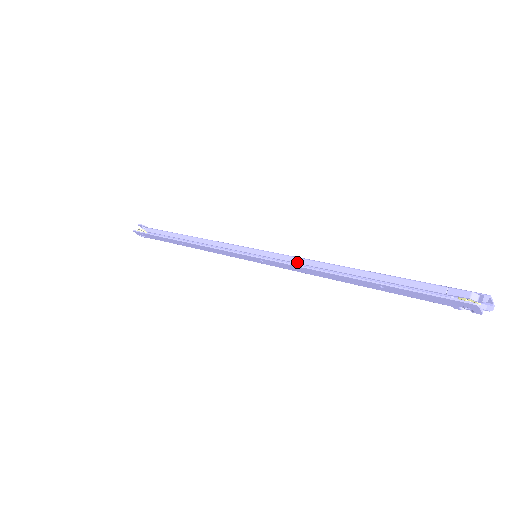
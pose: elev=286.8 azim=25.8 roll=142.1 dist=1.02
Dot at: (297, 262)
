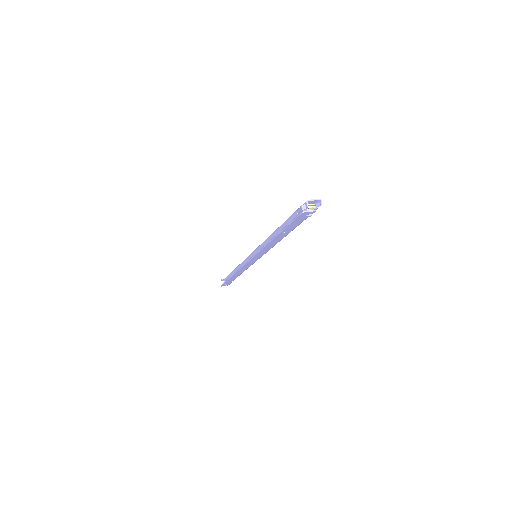
Dot at: (262, 247)
